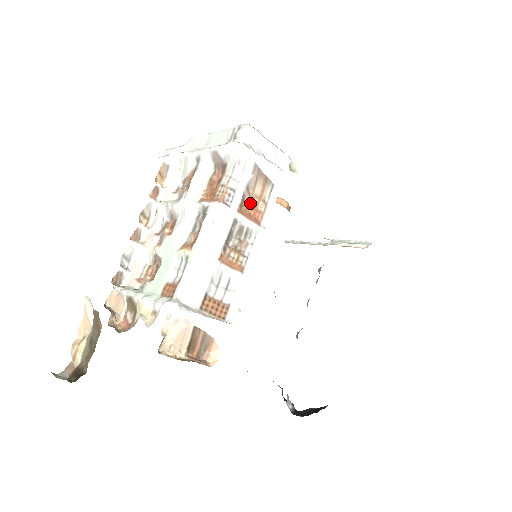
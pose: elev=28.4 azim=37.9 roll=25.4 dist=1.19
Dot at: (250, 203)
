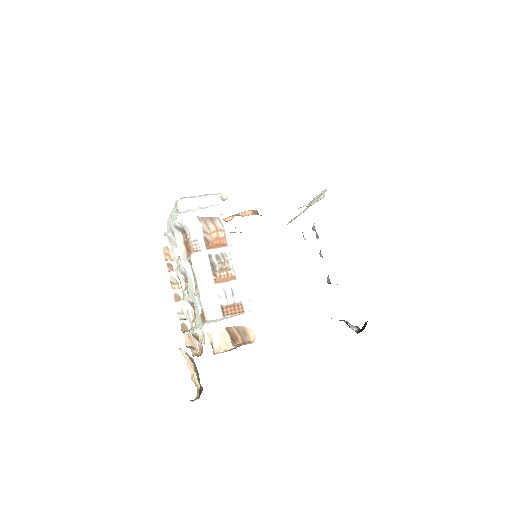
Dot at: (213, 238)
